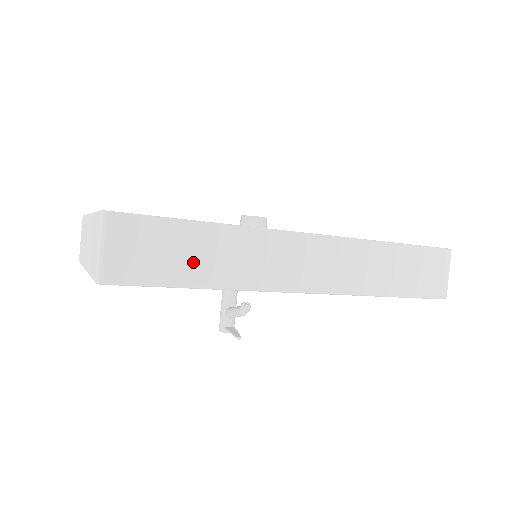
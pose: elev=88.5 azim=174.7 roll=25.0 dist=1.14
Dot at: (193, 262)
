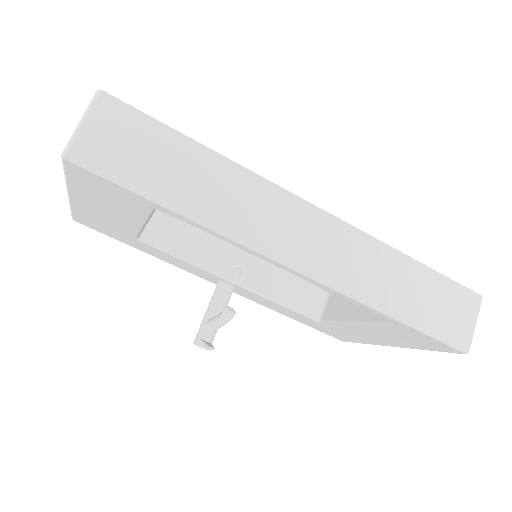
Dot at: (176, 179)
